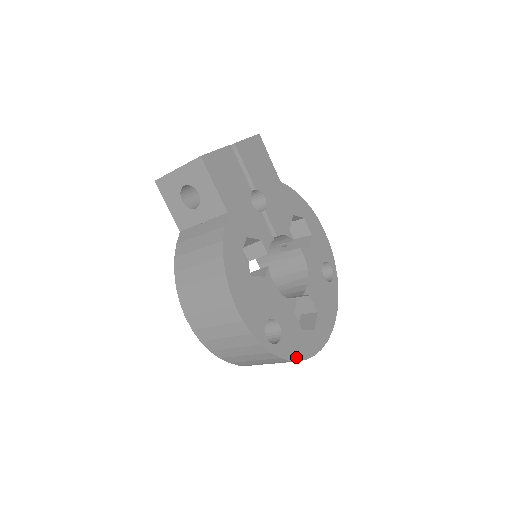
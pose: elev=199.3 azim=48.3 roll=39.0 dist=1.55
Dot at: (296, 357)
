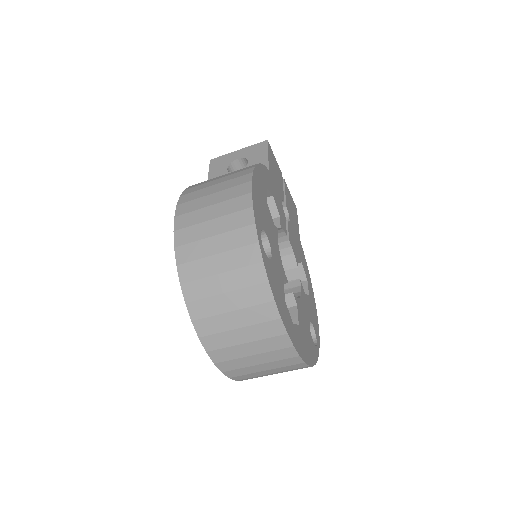
Dot at: (274, 293)
